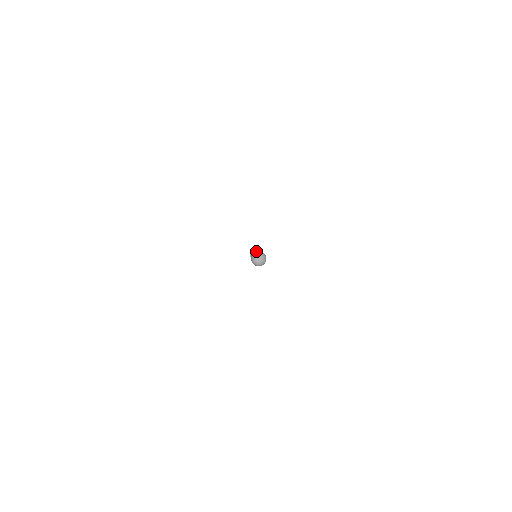
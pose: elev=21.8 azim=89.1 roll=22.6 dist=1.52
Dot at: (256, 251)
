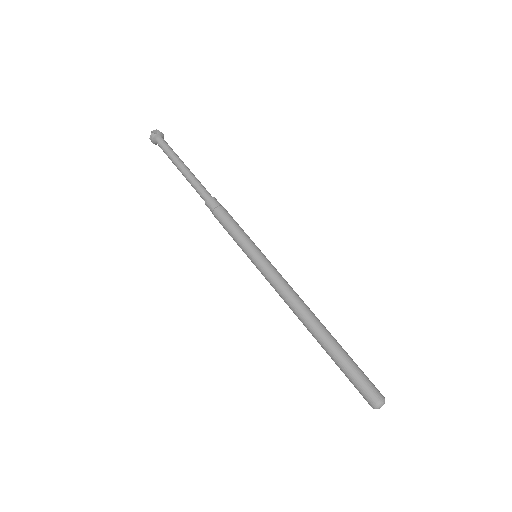
Dot at: (381, 401)
